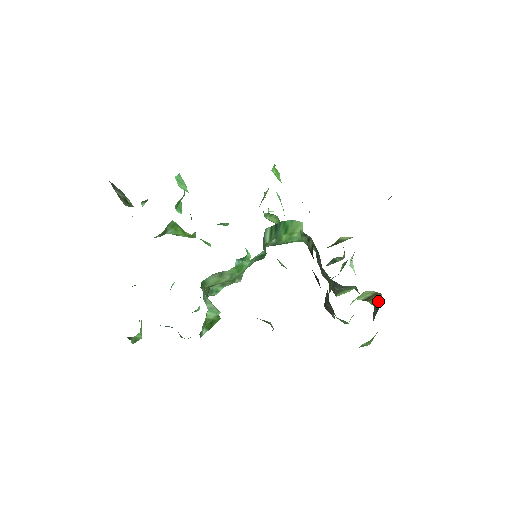
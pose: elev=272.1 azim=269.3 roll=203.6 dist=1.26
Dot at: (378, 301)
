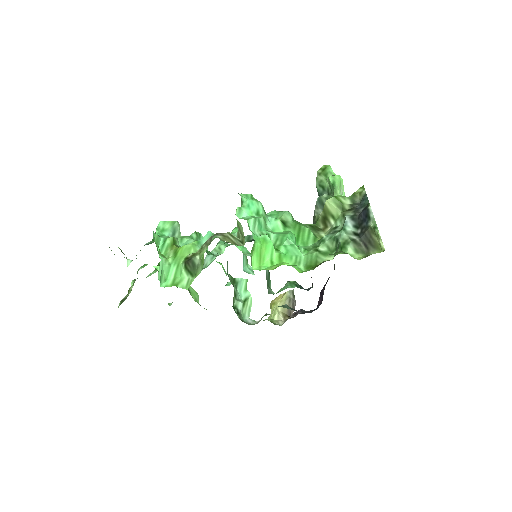
Dot at: occluded
